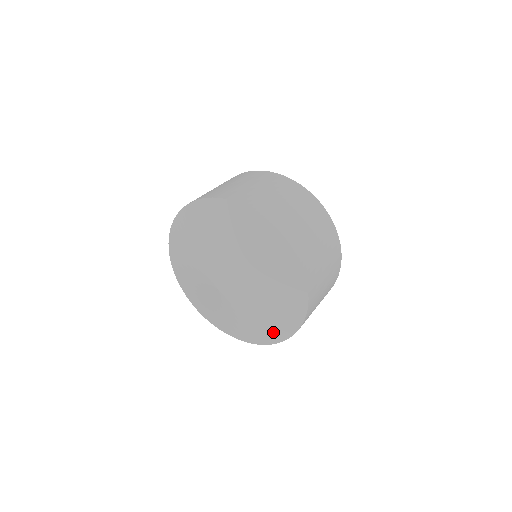
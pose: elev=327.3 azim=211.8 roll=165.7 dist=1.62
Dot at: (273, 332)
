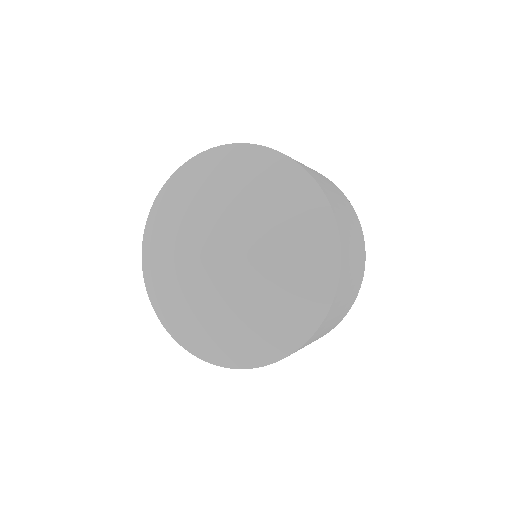
Dot at: (211, 346)
